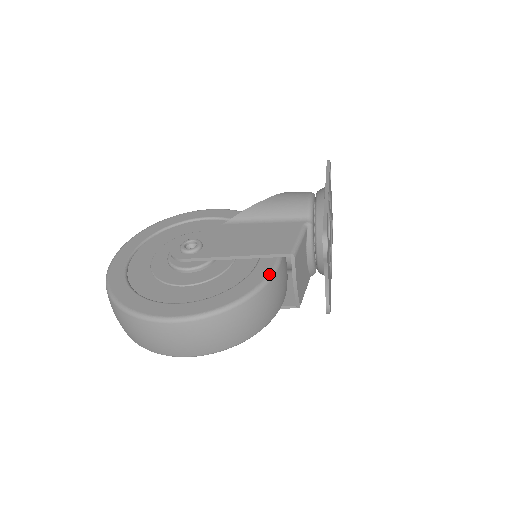
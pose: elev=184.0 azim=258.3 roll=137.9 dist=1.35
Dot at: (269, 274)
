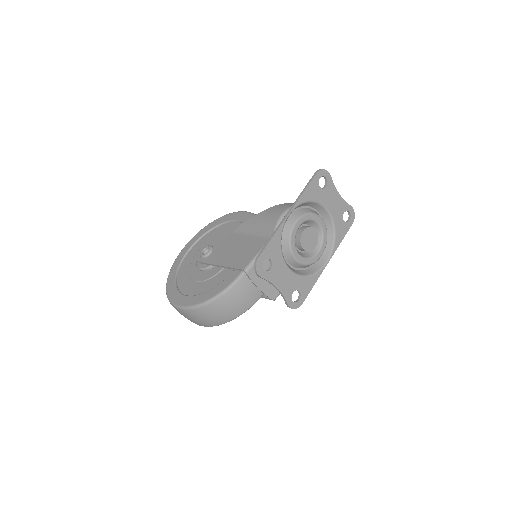
Dot at: (231, 283)
